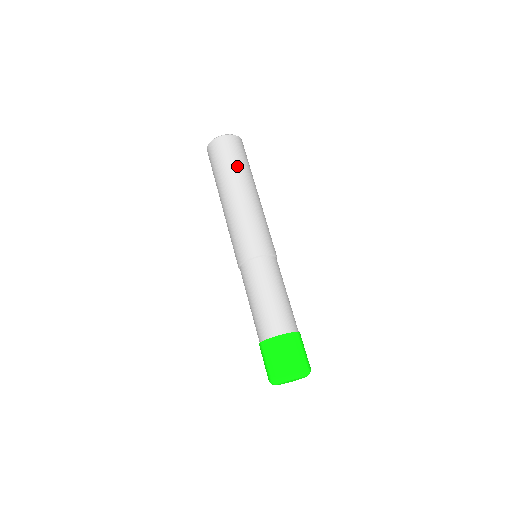
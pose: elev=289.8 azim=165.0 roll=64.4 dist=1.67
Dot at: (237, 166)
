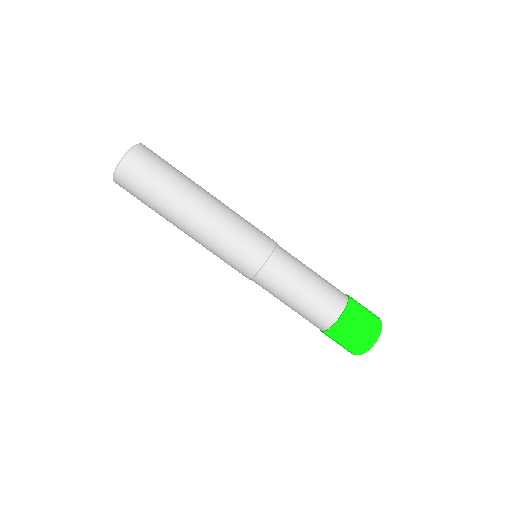
Dot at: (179, 172)
